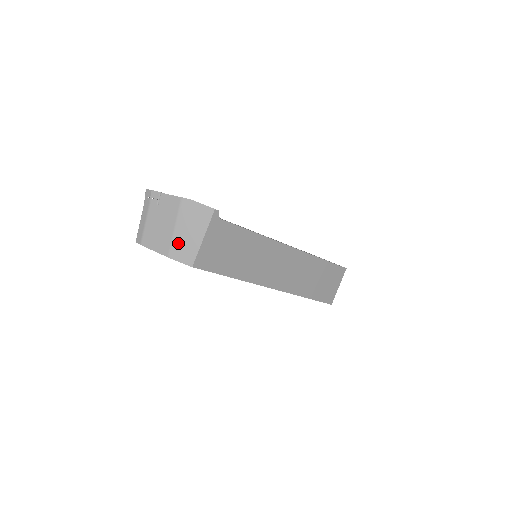
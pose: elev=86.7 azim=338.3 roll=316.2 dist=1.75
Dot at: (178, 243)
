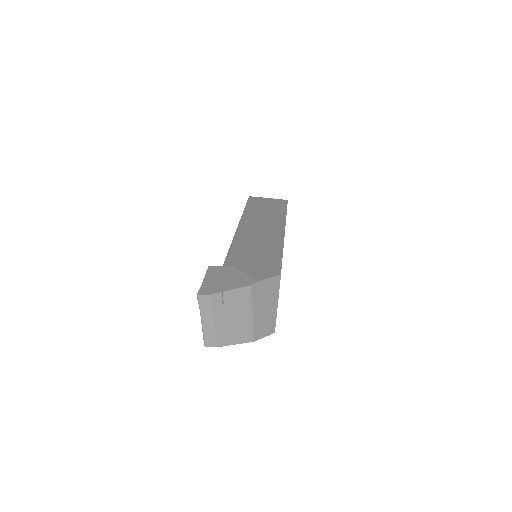
Dot at: (259, 324)
